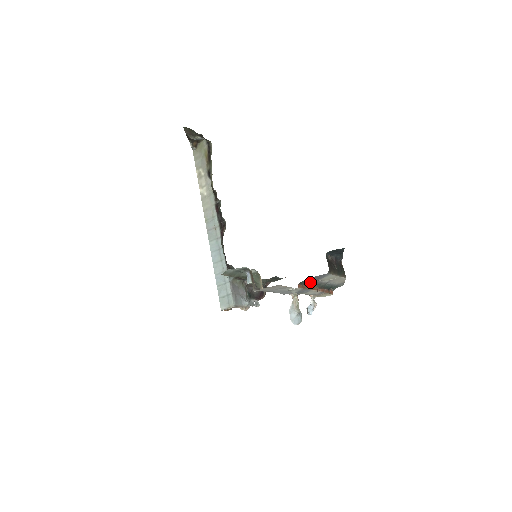
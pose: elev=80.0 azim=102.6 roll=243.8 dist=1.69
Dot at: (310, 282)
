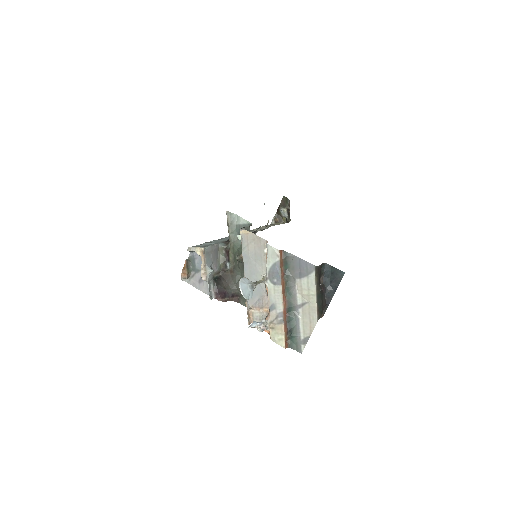
Dot at: (289, 271)
